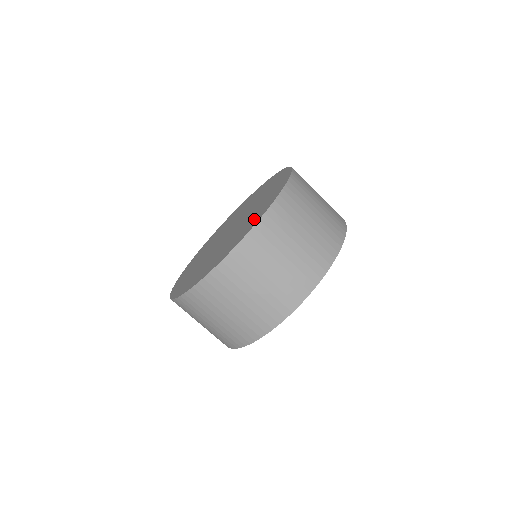
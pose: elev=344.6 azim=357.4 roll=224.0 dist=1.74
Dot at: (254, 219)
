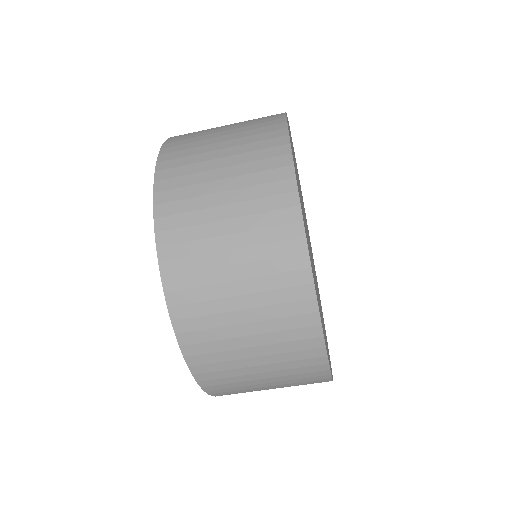
Dot at: occluded
